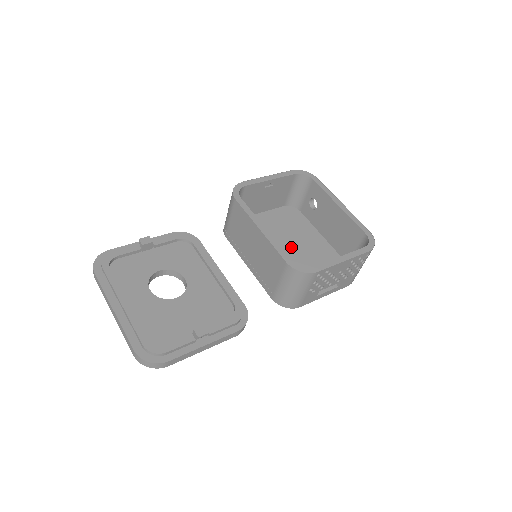
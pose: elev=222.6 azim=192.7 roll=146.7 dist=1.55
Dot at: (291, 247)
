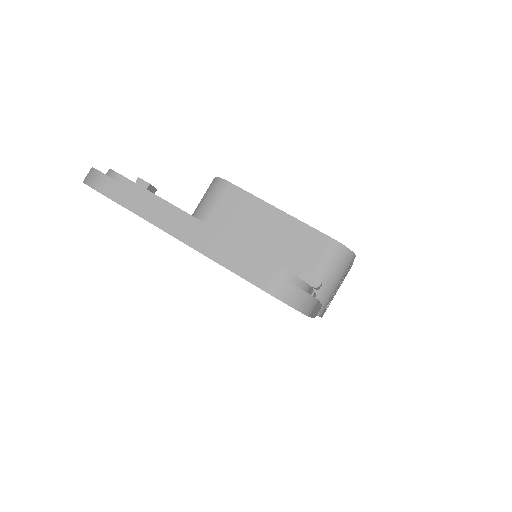
Dot at: occluded
